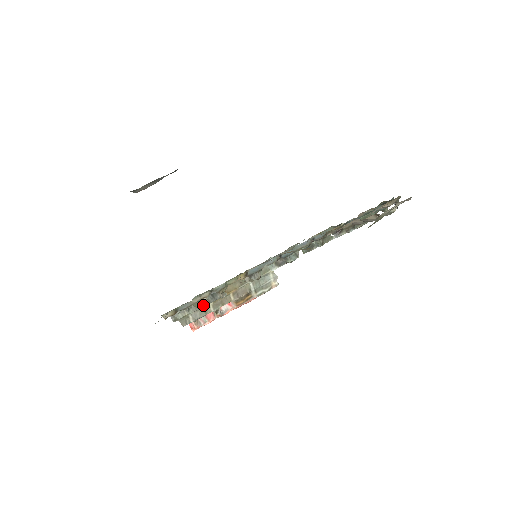
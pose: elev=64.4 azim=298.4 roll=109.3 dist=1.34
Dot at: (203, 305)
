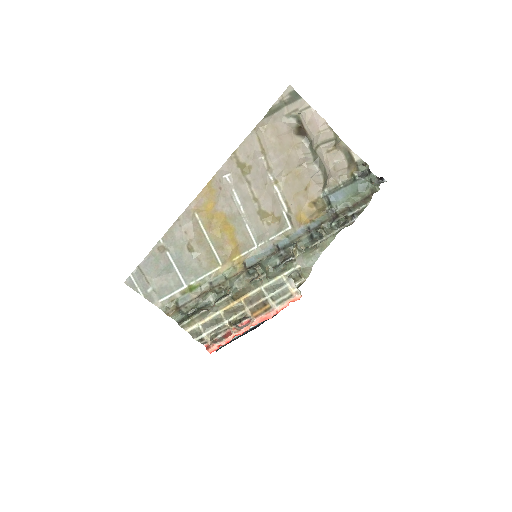
Dot at: (212, 313)
